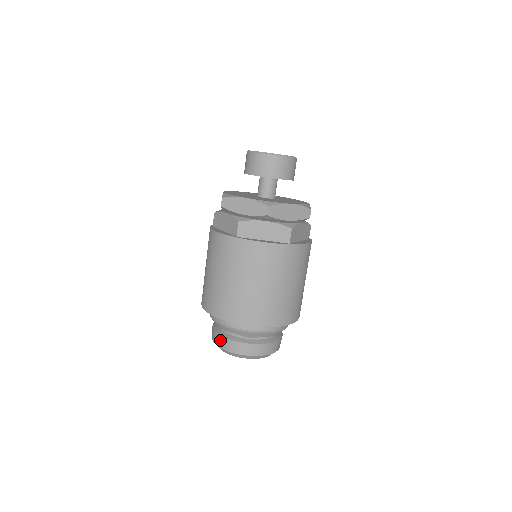
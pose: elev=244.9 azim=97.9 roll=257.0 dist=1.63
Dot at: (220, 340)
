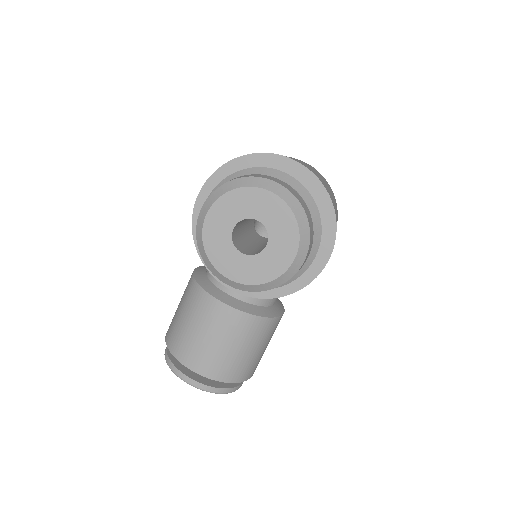
Dot at: occluded
